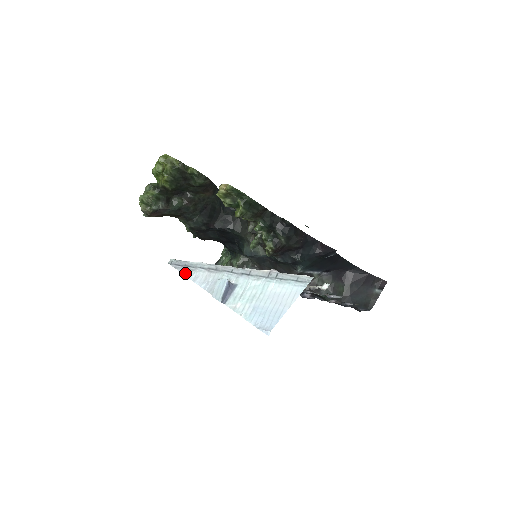
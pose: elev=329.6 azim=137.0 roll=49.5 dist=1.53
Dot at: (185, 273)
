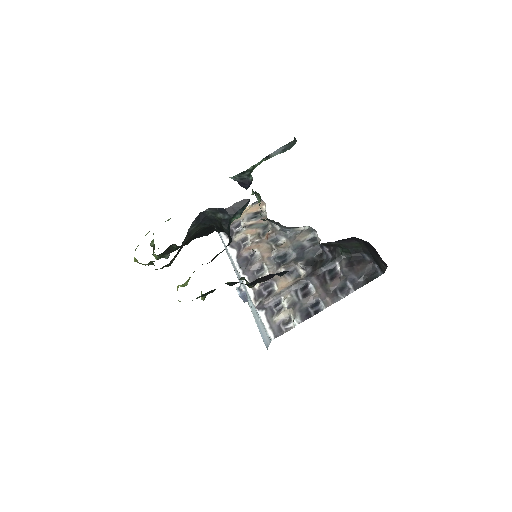
Dot at: occluded
